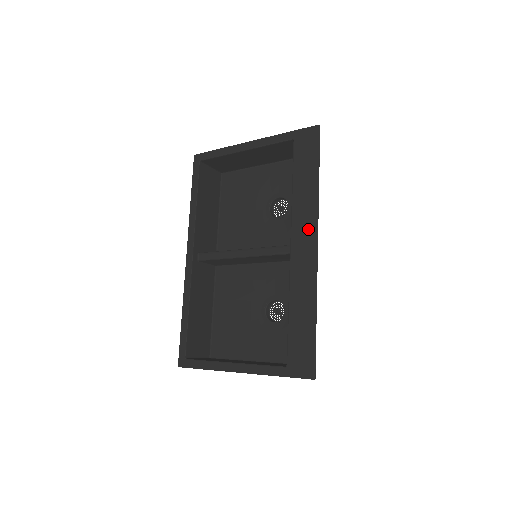
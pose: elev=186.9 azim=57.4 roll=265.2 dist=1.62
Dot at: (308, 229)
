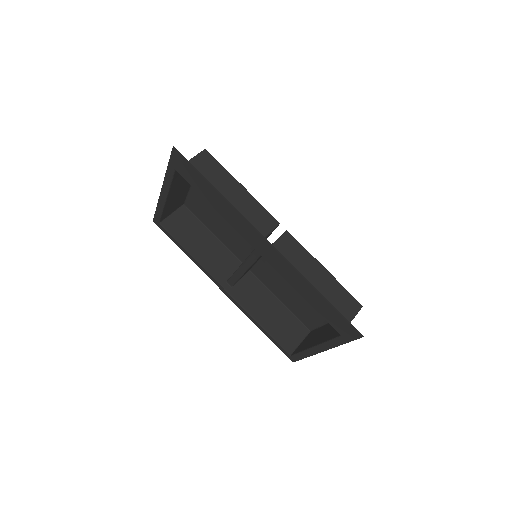
Dot at: (251, 233)
